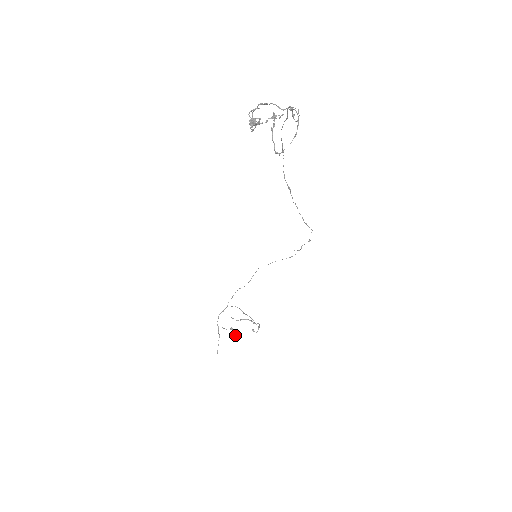
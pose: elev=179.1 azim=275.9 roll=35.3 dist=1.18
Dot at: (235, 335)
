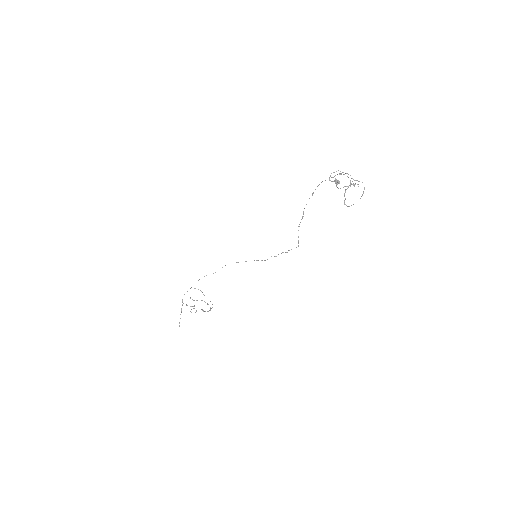
Dot at: (191, 312)
